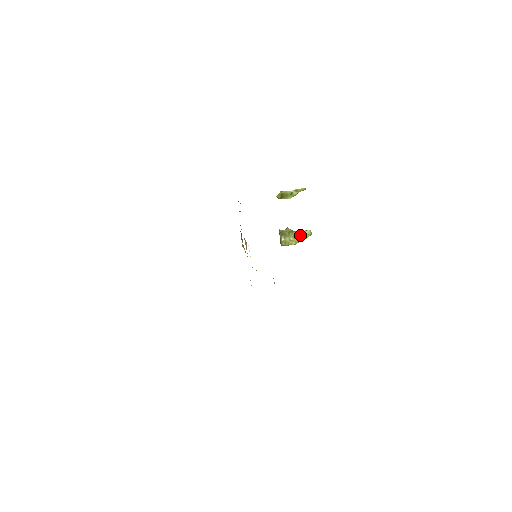
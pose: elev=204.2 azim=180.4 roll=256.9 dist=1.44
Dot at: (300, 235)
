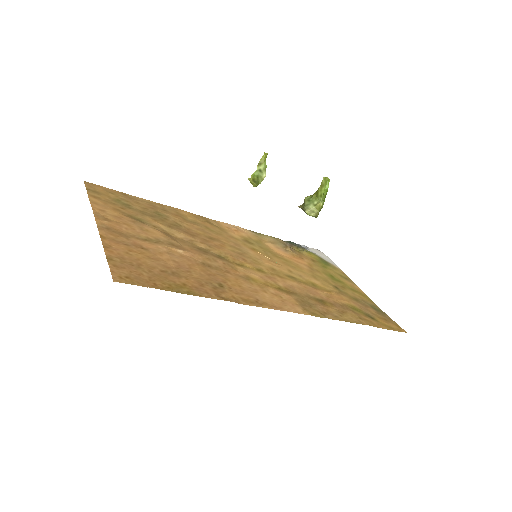
Dot at: (320, 191)
